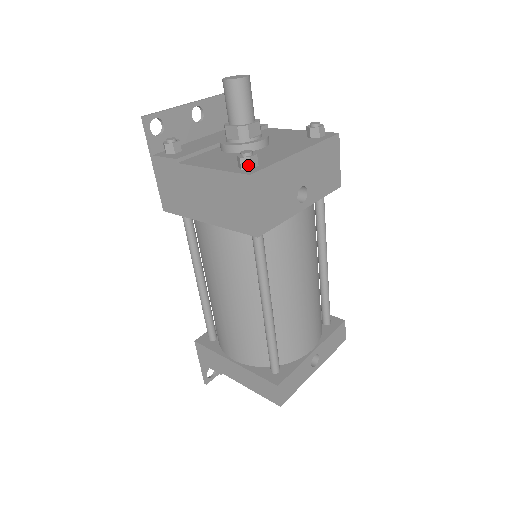
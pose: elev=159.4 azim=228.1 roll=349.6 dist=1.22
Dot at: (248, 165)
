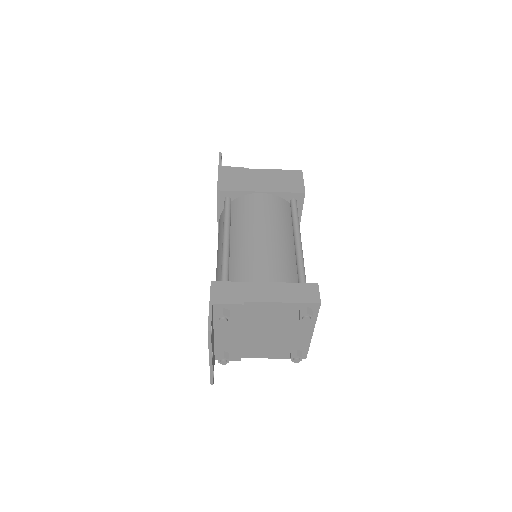
Dot at: occluded
